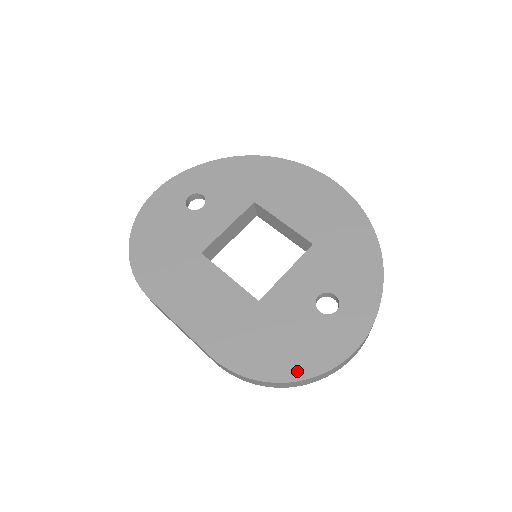
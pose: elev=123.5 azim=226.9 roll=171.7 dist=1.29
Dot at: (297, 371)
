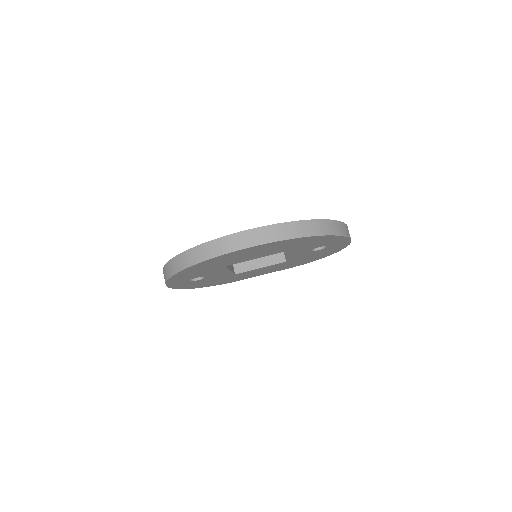
Dot at: occluded
